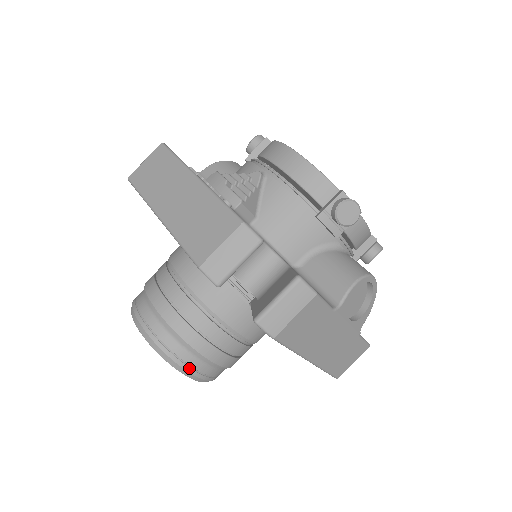
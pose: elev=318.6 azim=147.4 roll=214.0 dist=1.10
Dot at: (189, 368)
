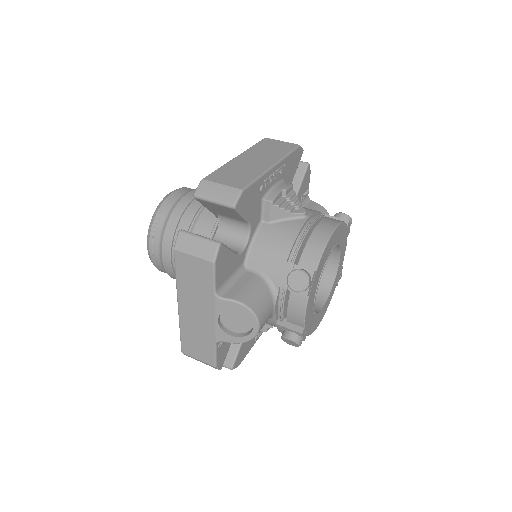
Dot at: (152, 235)
